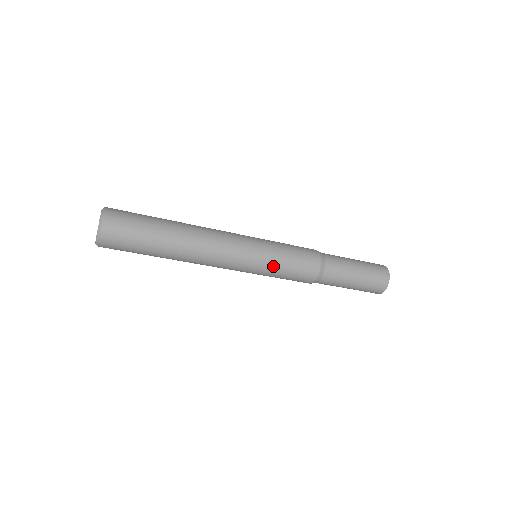
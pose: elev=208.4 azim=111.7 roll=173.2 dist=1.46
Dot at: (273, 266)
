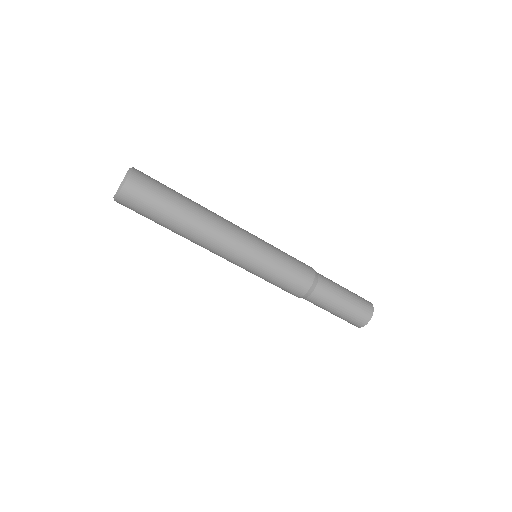
Dot at: (264, 275)
